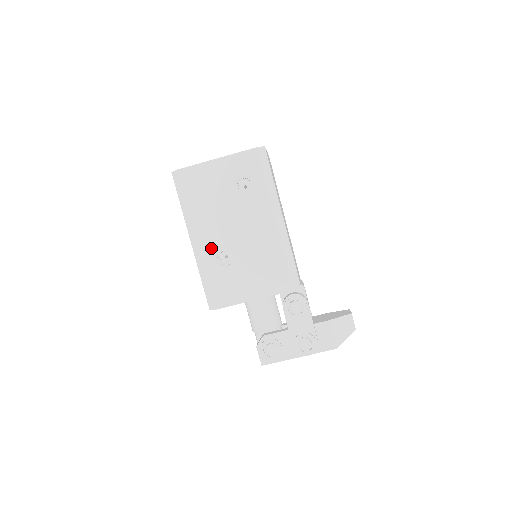
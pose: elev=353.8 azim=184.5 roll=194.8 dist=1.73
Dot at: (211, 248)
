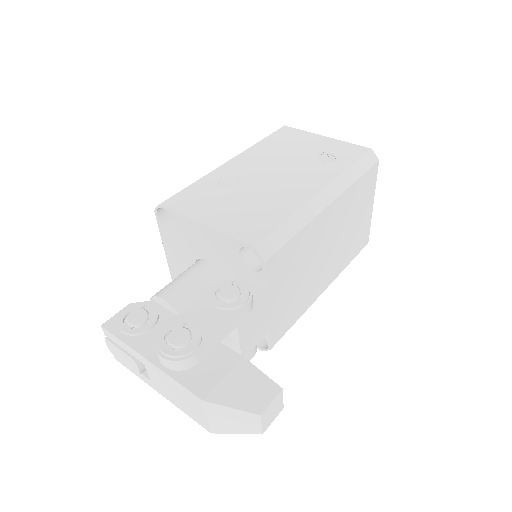
Dot at: (233, 170)
